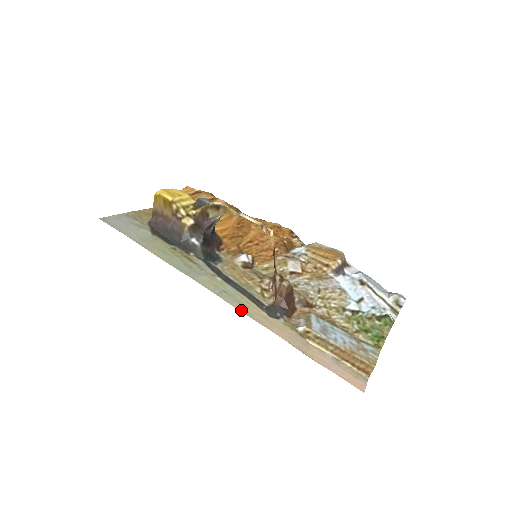
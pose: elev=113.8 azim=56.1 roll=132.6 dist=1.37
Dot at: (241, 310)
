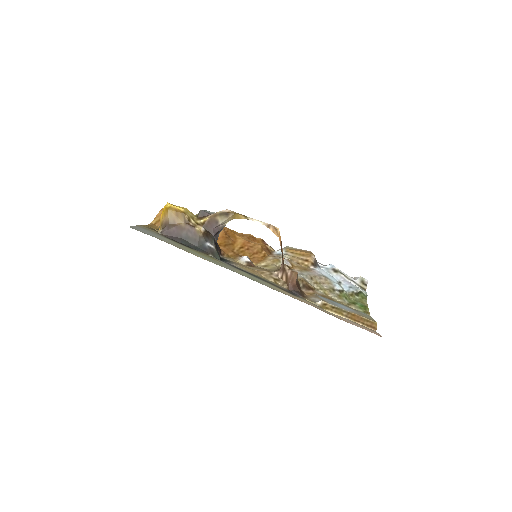
Dot at: (278, 291)
